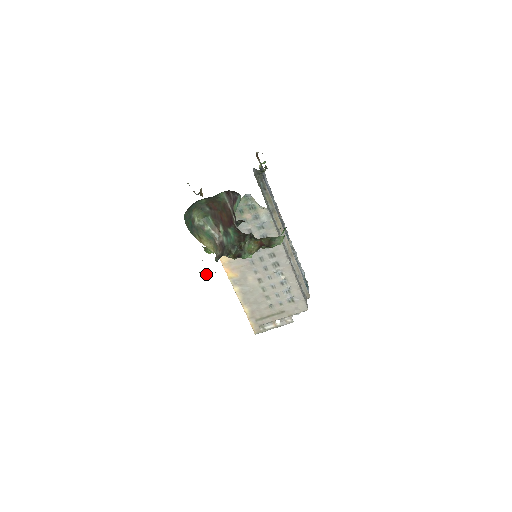
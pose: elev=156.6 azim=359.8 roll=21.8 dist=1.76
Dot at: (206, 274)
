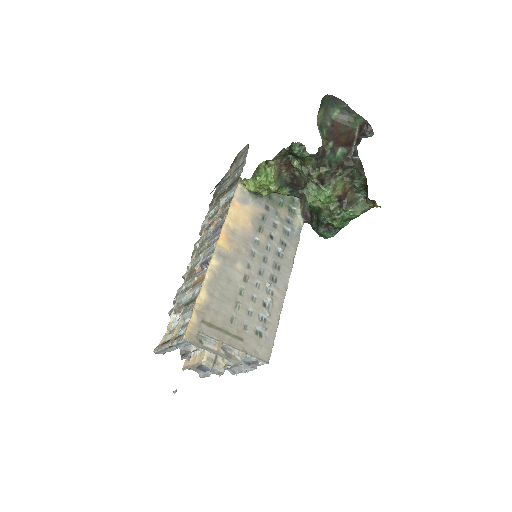
Dot at: occluded
